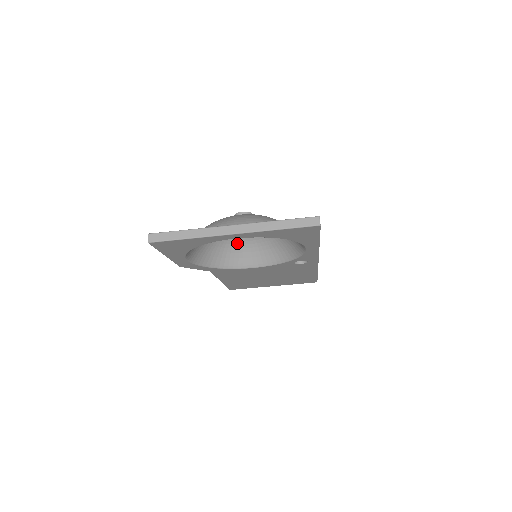
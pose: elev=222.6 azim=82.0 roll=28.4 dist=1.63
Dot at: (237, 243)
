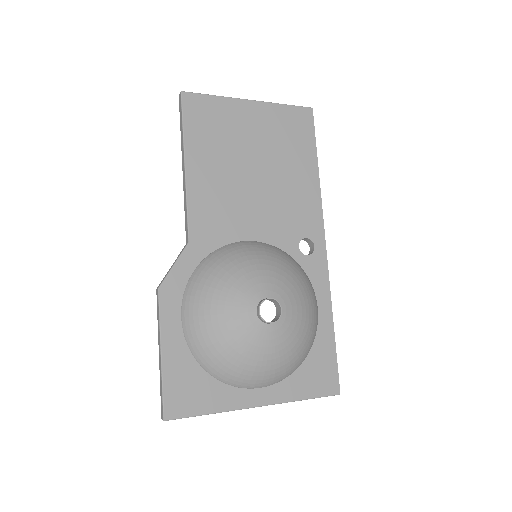
Dot at: (241, 266)
